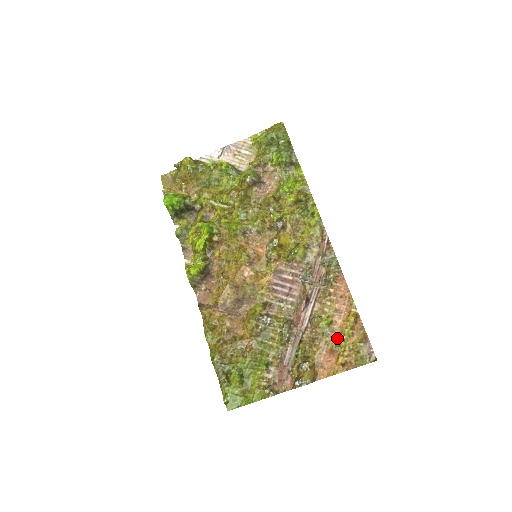
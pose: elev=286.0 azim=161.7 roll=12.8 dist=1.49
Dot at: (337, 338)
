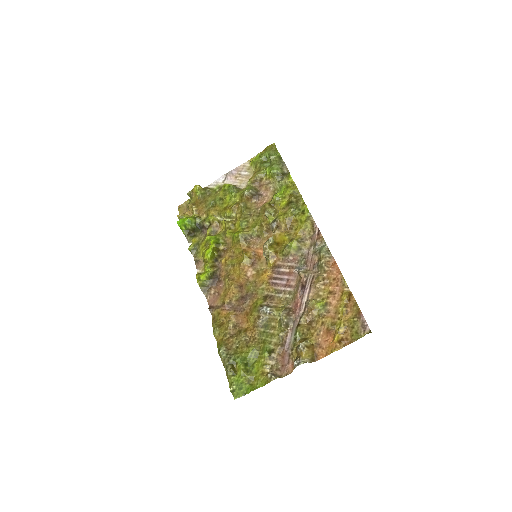
Dot at: (333, 318)
